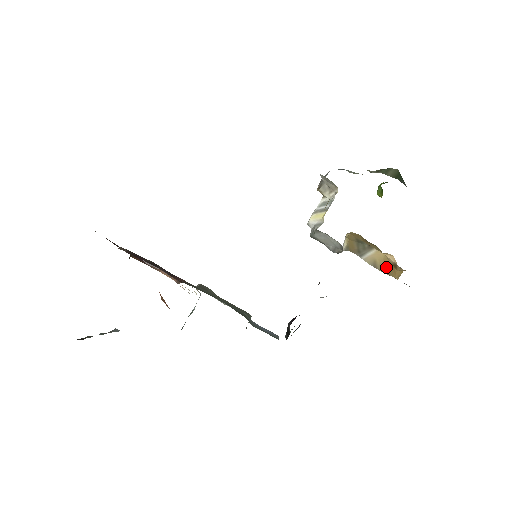
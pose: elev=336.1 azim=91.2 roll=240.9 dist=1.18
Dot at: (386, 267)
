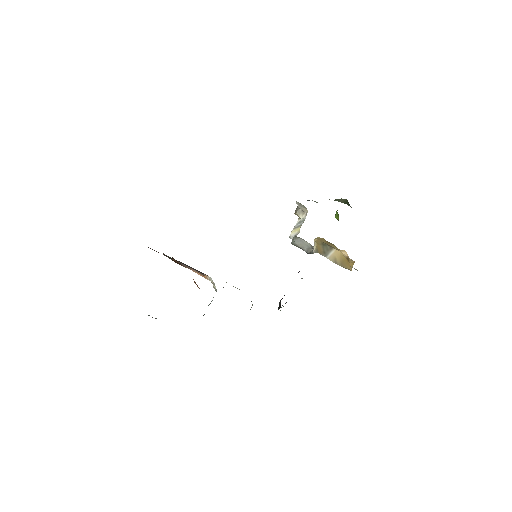
Dot at: (343, 262)
